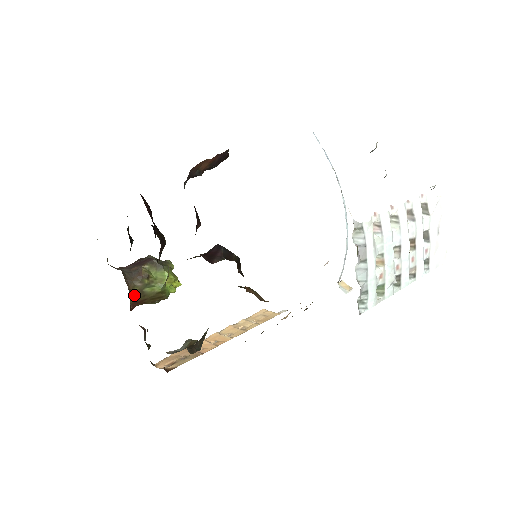
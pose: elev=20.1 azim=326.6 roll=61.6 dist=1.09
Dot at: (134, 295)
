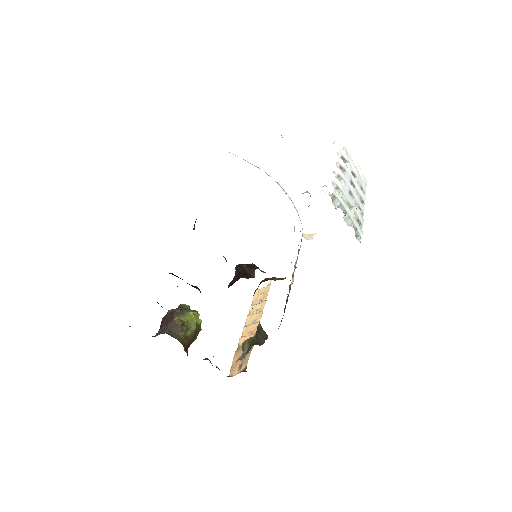
Dot at: (183, 343)
